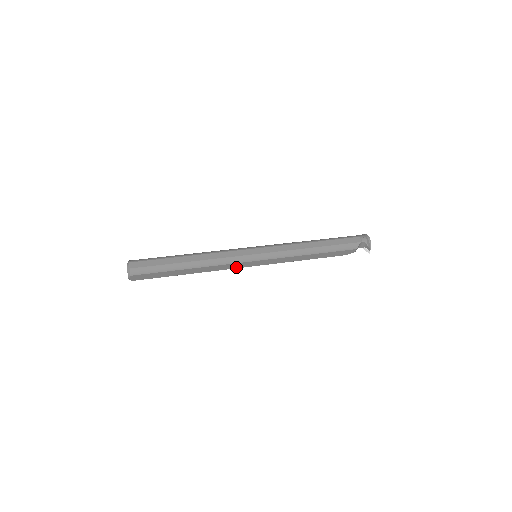
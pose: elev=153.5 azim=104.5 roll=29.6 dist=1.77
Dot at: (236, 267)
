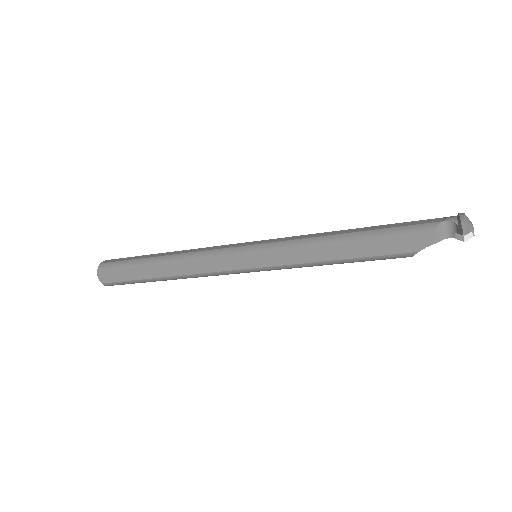
Dot at: (222, 269)
